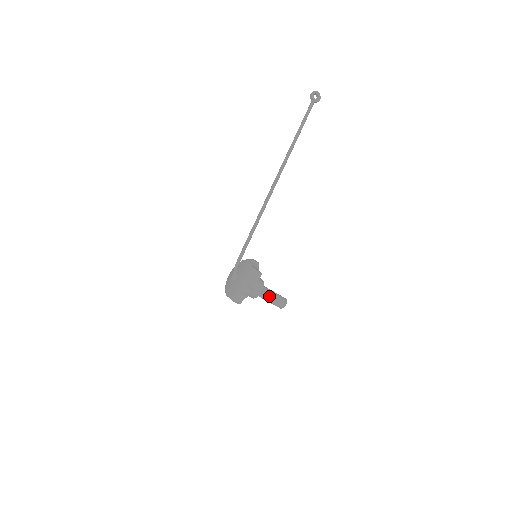
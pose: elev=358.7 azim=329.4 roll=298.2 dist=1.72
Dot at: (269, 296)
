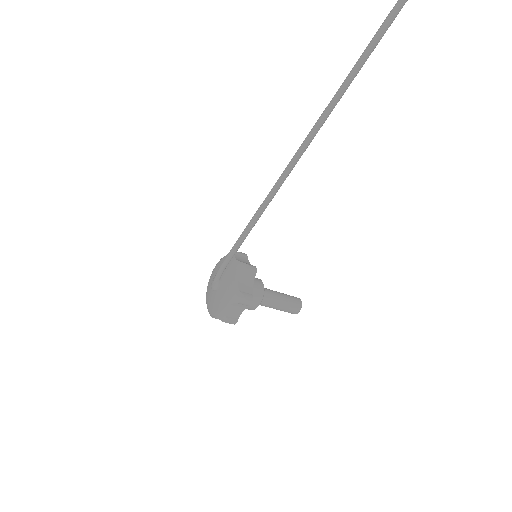
Dot at: (271, 306)
